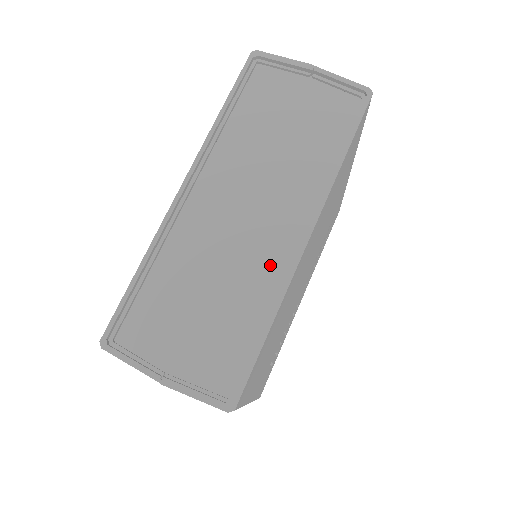
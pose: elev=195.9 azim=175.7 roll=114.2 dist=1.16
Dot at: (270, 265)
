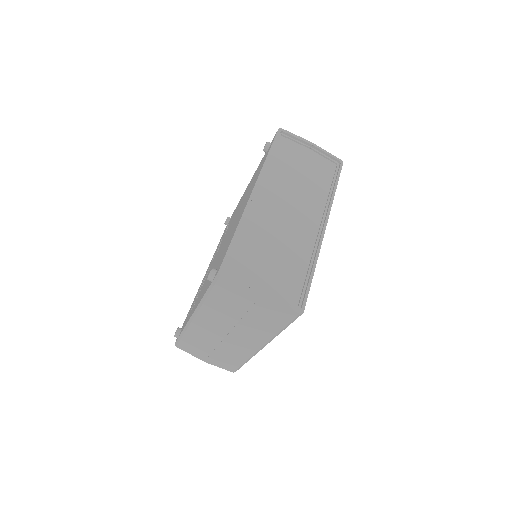
Dot at: (306, 241)
